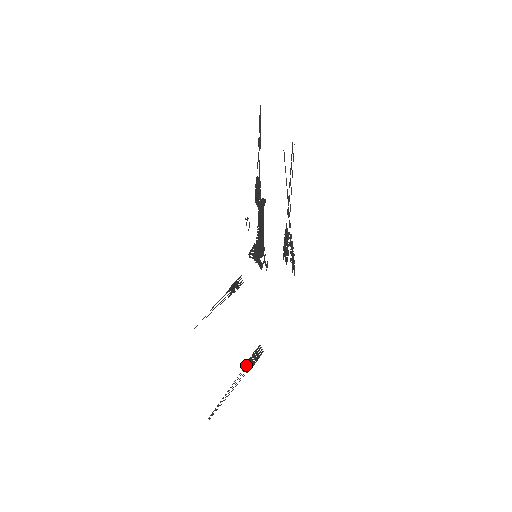
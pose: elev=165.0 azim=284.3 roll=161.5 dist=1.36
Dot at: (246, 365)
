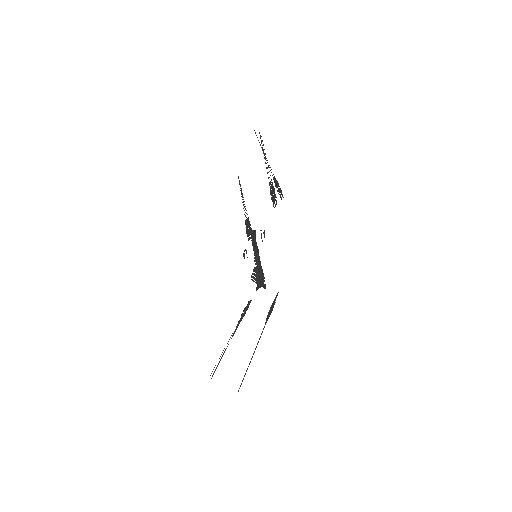
Dot at: (266, 320)
